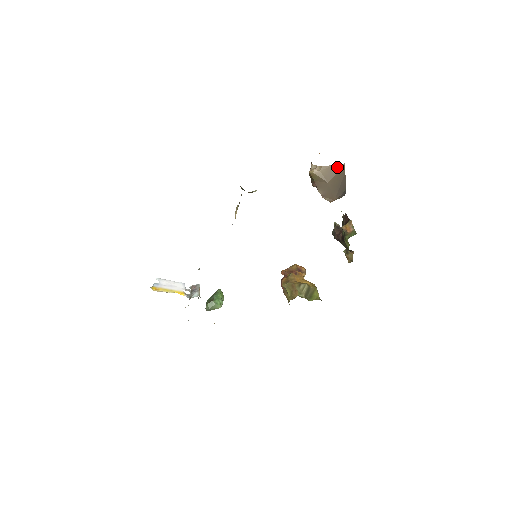
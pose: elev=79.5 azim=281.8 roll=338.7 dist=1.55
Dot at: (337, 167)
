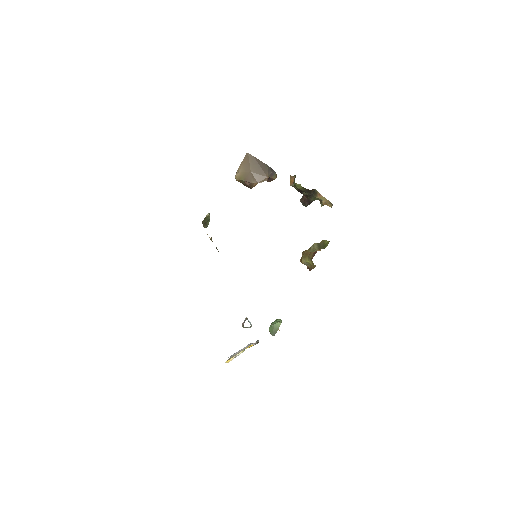
Dot at: (246, 159)
